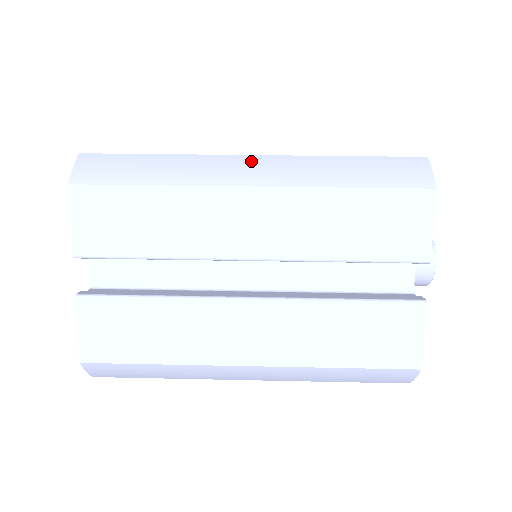
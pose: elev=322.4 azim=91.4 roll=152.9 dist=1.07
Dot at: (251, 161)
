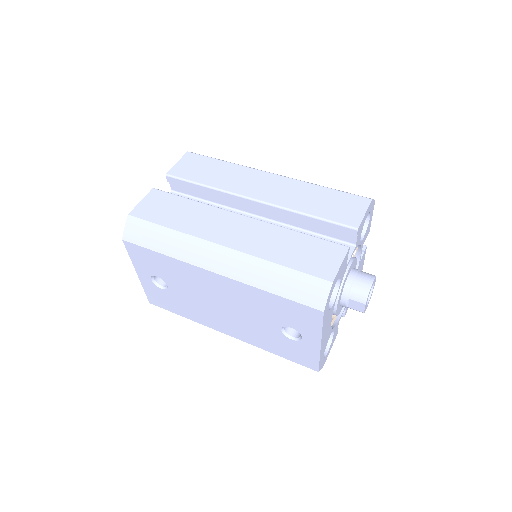
Dot at: occluded
